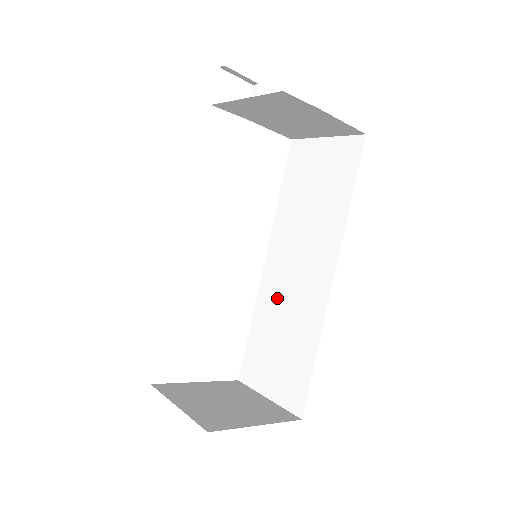
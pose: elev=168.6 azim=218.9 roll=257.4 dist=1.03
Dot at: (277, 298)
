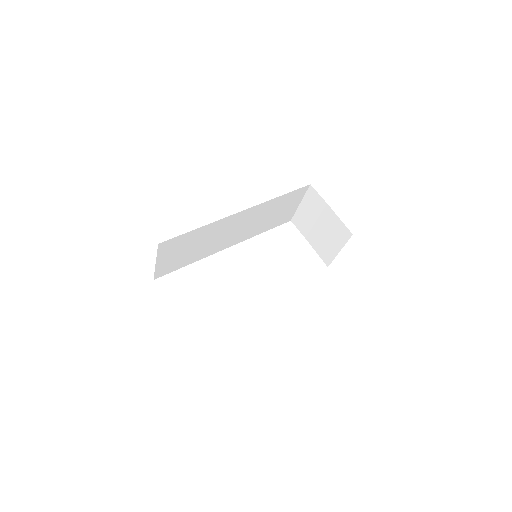
Dot at: occluded
